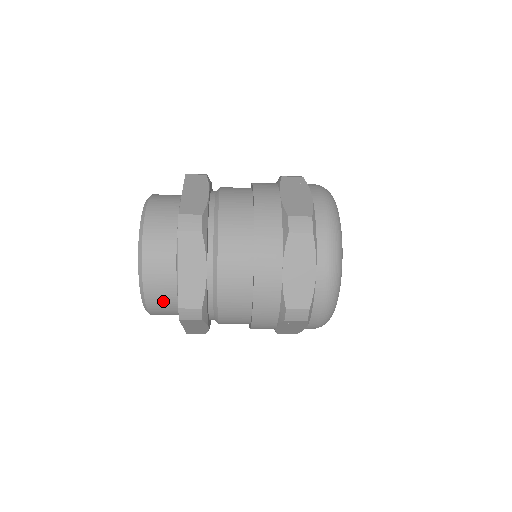
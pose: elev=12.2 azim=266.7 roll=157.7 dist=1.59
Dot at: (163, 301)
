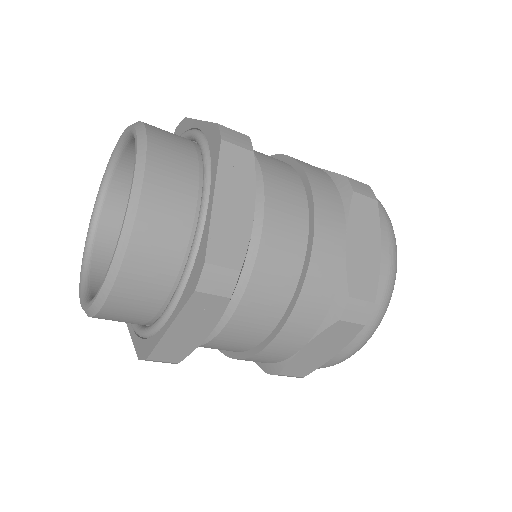
Dot at: (155, 264)
